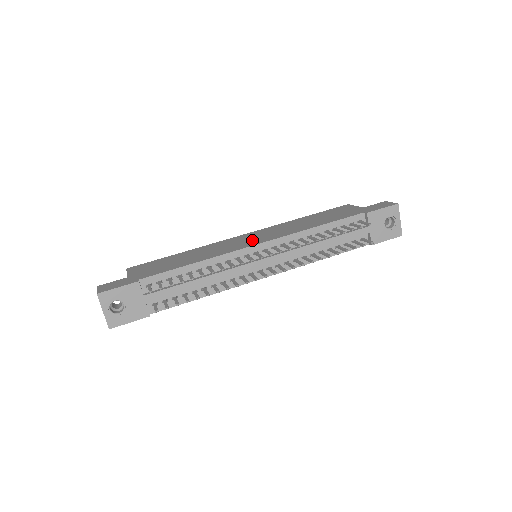
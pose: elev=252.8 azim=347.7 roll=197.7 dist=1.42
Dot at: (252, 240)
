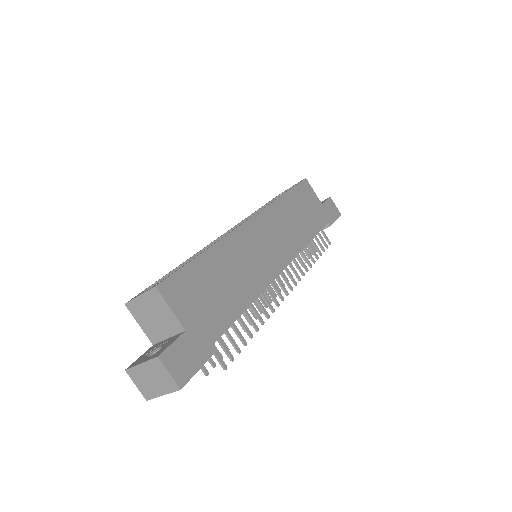
Dot at: (273, 251)
